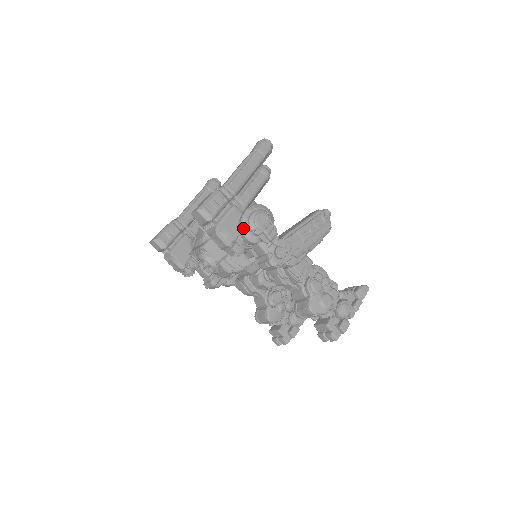
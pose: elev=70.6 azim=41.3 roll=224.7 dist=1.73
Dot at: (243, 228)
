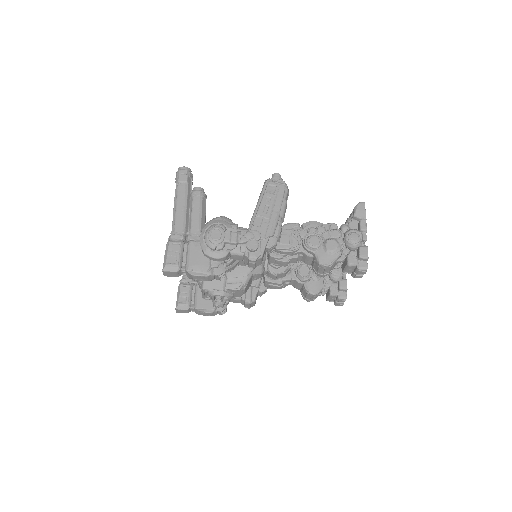
Dot at: (207, 253)
